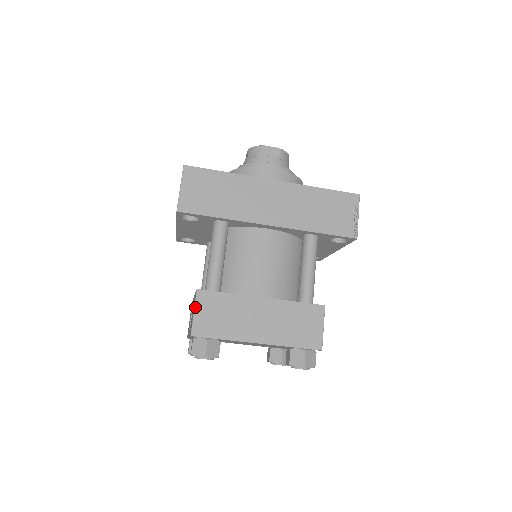
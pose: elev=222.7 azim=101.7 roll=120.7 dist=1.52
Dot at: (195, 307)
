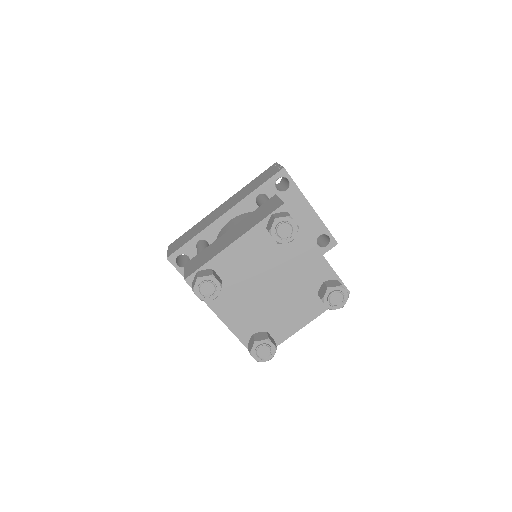
Dot at: (185, 270)
